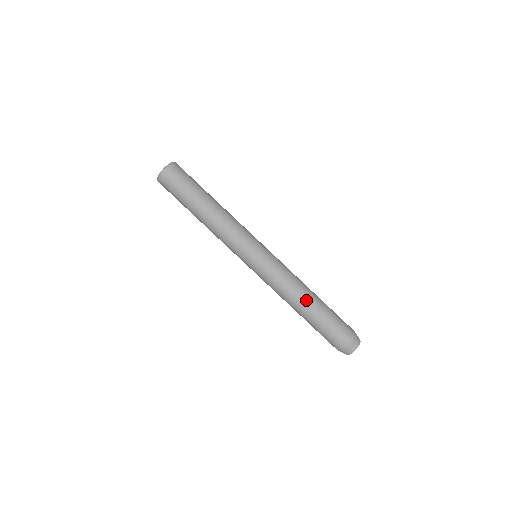
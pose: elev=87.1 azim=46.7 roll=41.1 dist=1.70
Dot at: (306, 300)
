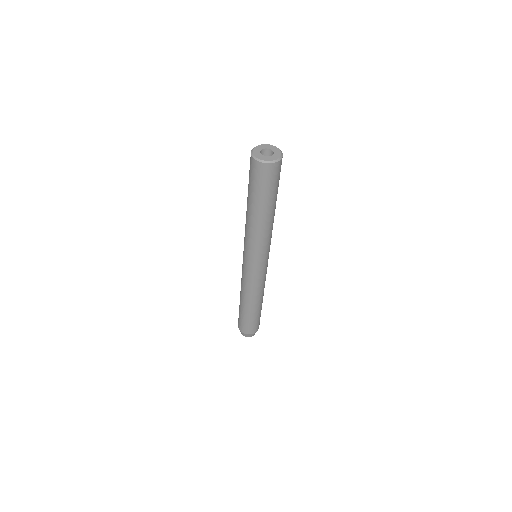
Dot at: (262, 299)
